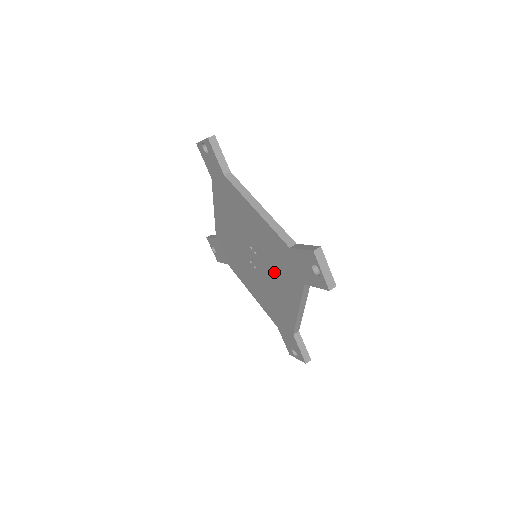
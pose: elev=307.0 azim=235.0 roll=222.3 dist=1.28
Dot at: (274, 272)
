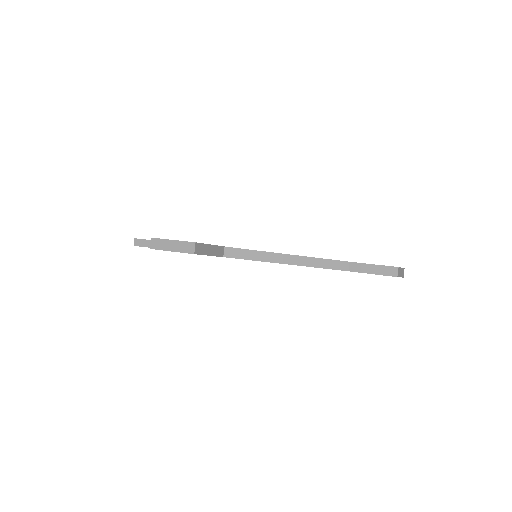
Dot at: occluded
